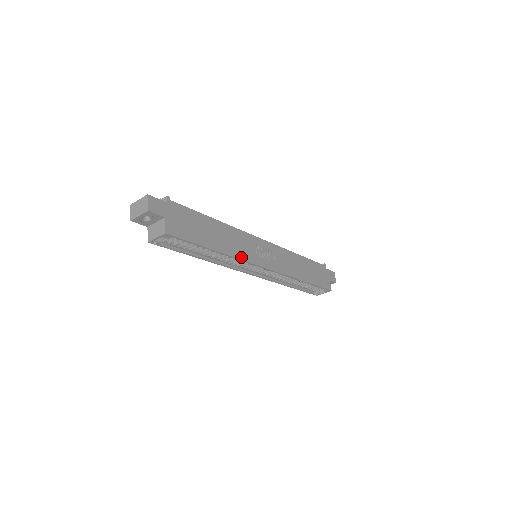
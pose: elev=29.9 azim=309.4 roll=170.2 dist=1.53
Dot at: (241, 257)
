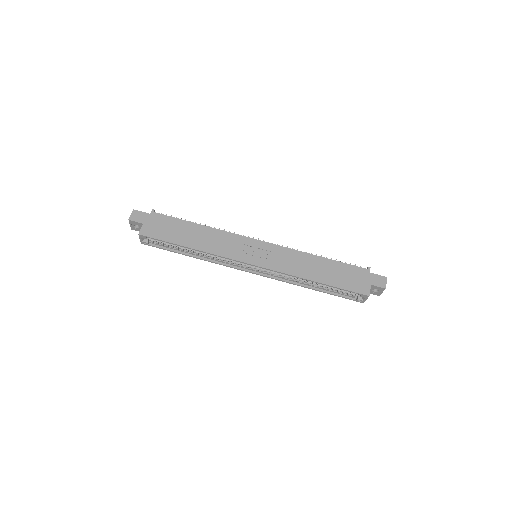
Dot at: (219, 254)
